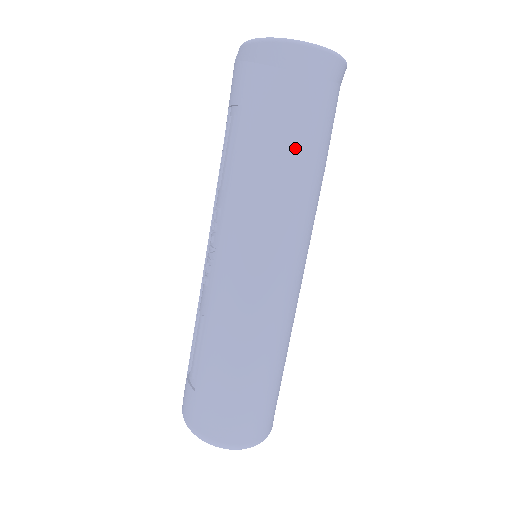
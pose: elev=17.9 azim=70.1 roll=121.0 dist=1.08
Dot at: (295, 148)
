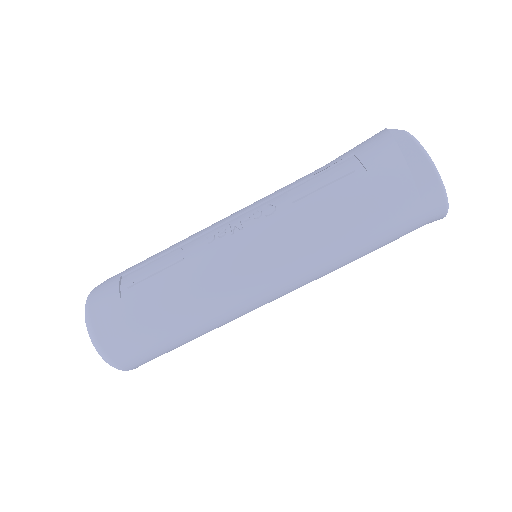
Dot at: (366, 236)
